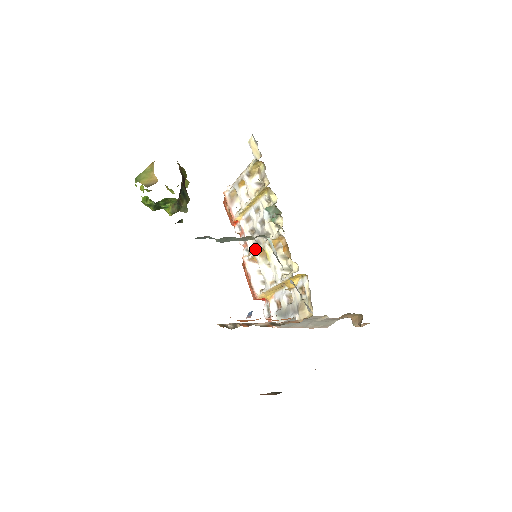
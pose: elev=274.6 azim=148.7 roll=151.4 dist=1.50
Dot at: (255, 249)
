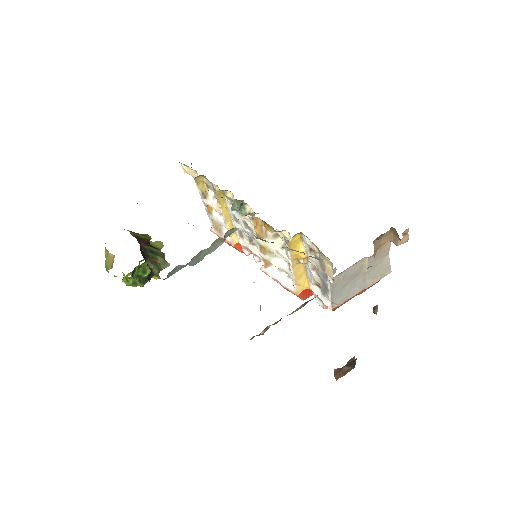
Dot at: occluded
